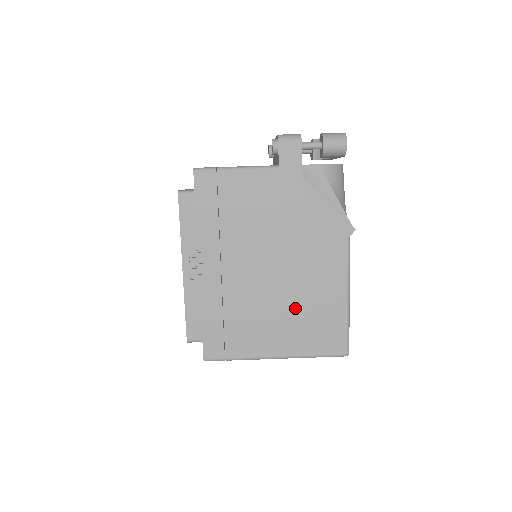
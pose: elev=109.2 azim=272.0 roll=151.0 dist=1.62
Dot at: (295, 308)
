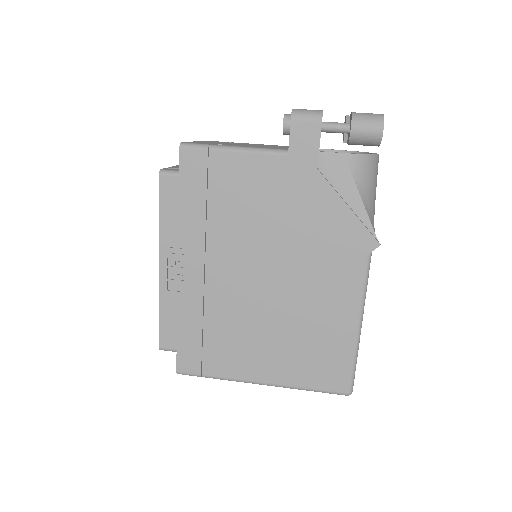
Dot at: (291, 330)
